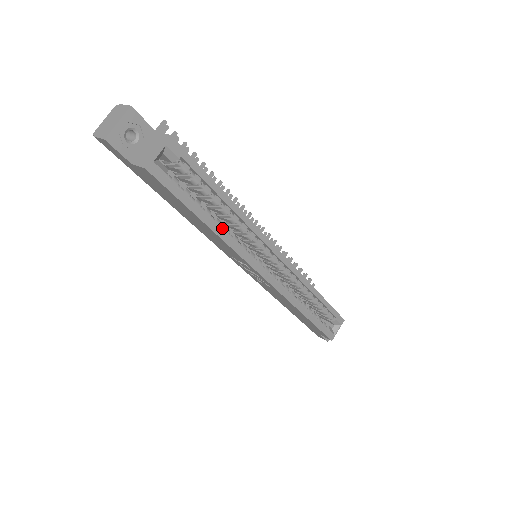
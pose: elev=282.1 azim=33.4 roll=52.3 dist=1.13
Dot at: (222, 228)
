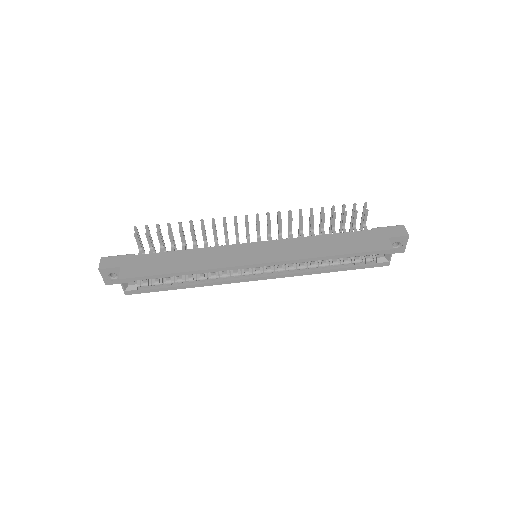
Dot at: (198, 280)
